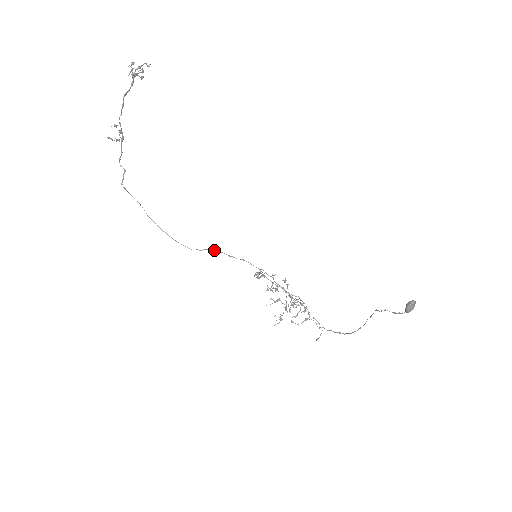
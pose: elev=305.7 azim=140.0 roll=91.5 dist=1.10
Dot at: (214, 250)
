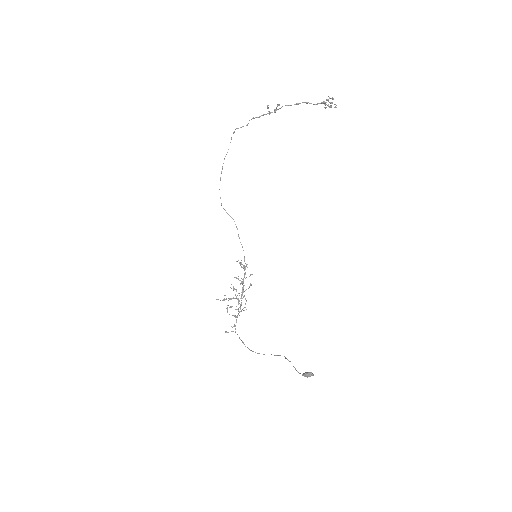
Dot at: occluded
